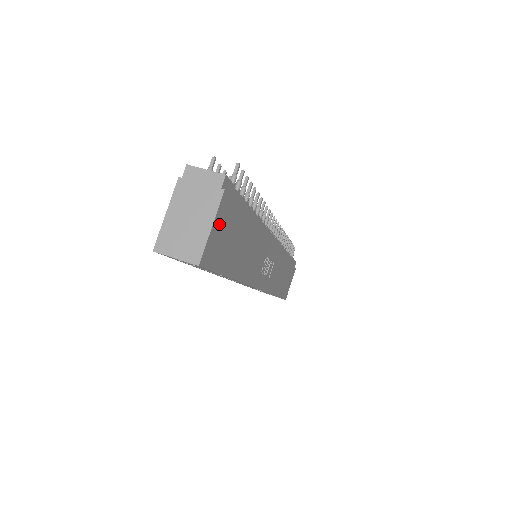
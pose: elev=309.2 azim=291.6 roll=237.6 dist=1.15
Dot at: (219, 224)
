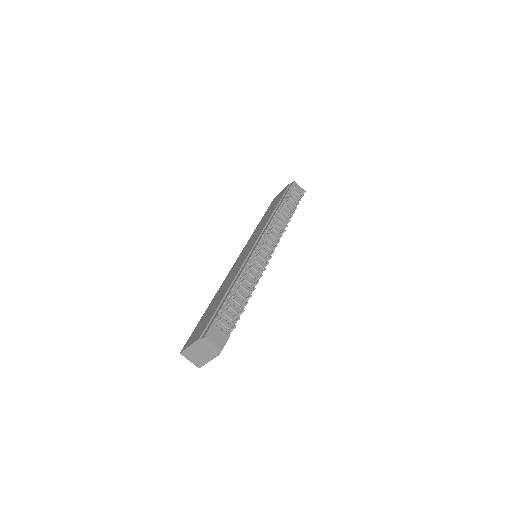
Dot at: occluded
